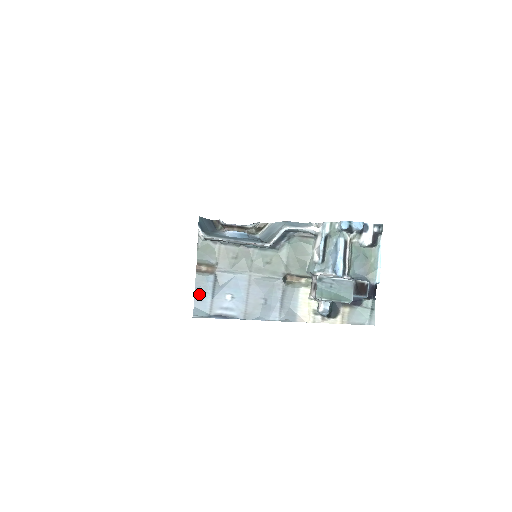
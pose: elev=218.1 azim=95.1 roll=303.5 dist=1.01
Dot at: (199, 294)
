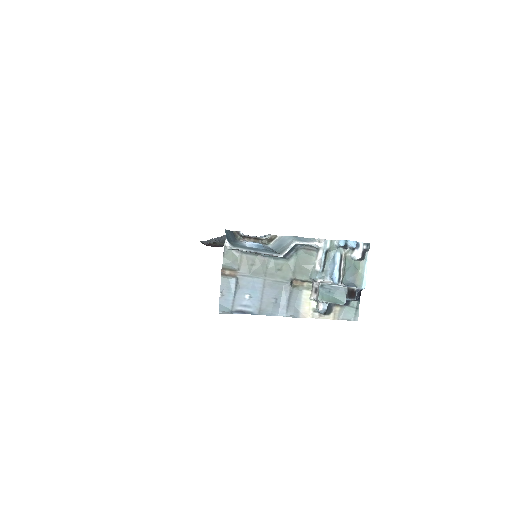
Dot at: (223, 294)
